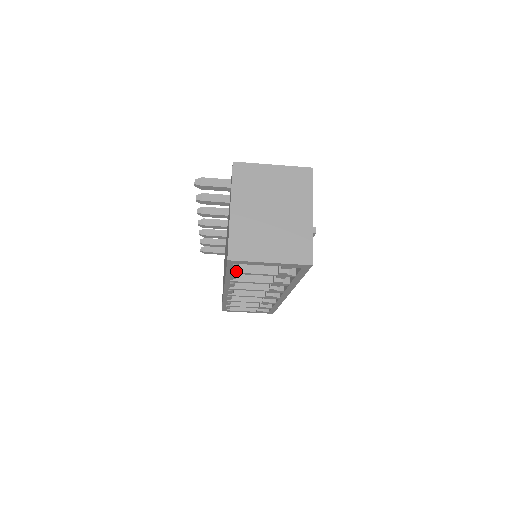
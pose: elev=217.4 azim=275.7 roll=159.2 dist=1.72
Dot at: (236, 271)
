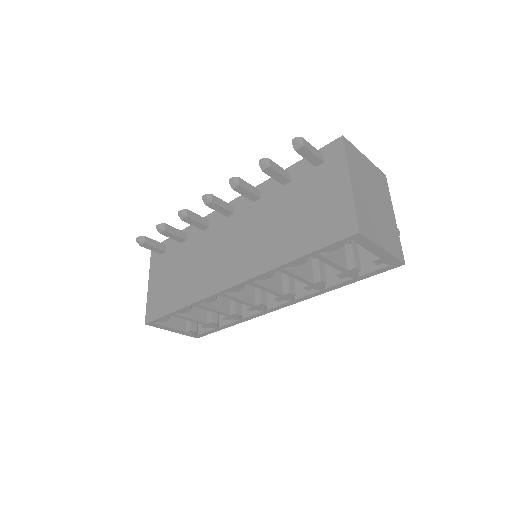
Dot at: (321, 254)
